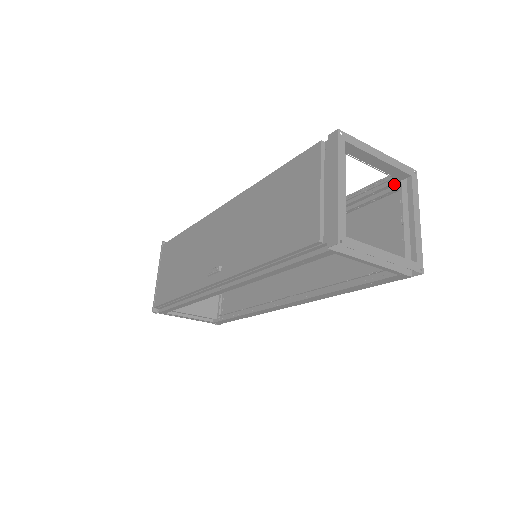
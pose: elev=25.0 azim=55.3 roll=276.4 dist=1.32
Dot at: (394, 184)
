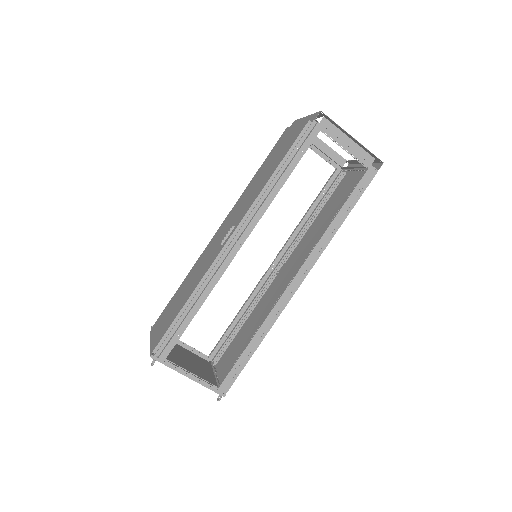
Dot at: occluded
